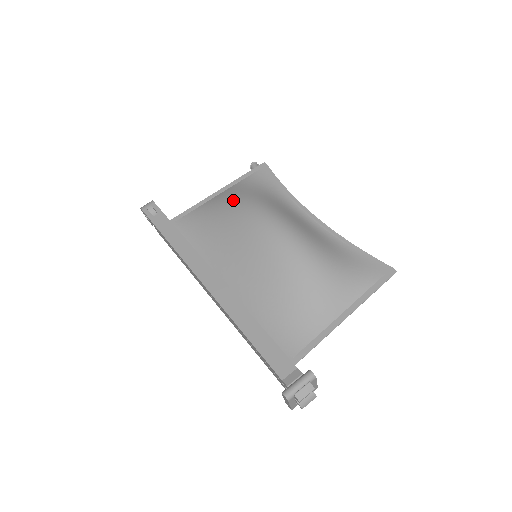
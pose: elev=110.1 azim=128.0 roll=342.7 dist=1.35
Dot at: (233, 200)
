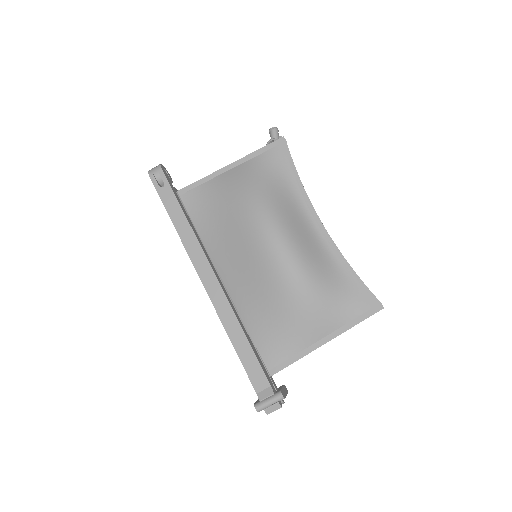
Dot at: (242, 191)
